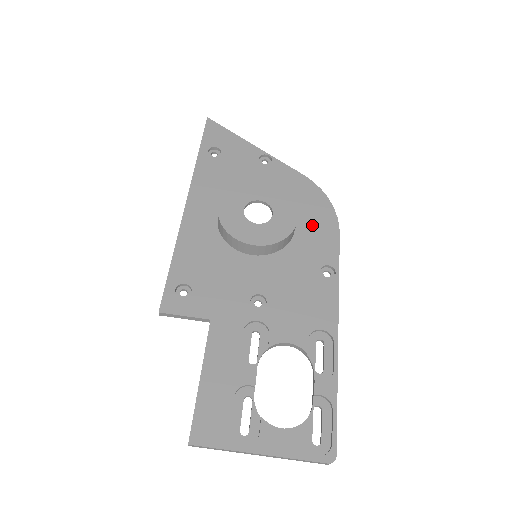
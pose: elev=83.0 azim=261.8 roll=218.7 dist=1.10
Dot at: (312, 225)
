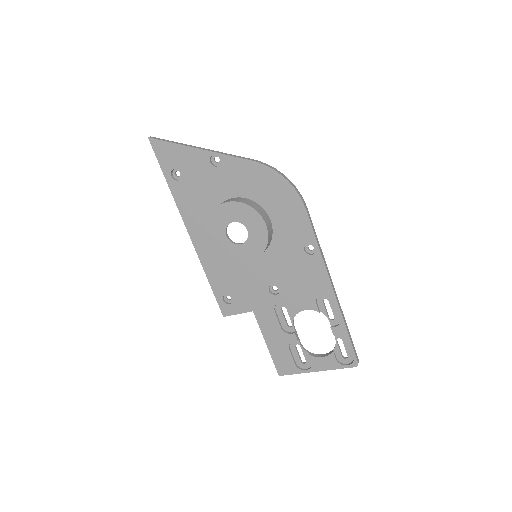
Dot at: (282, 212)
